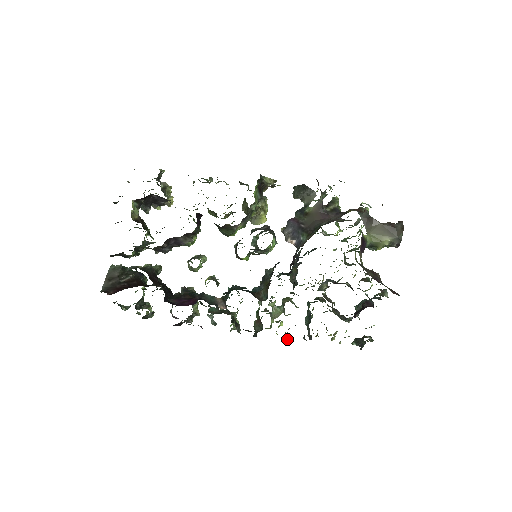
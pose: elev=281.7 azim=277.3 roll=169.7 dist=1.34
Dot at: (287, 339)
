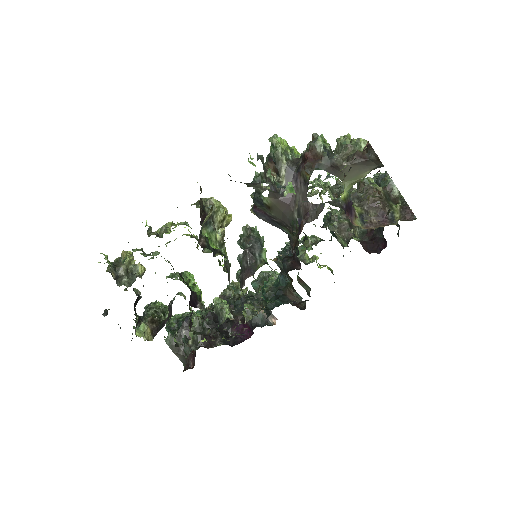
Dot at: occluded
